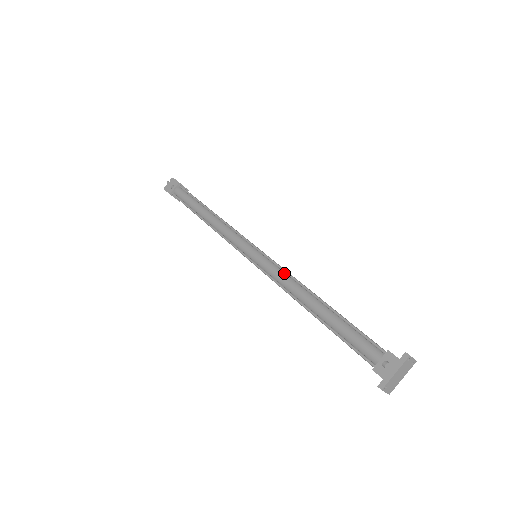
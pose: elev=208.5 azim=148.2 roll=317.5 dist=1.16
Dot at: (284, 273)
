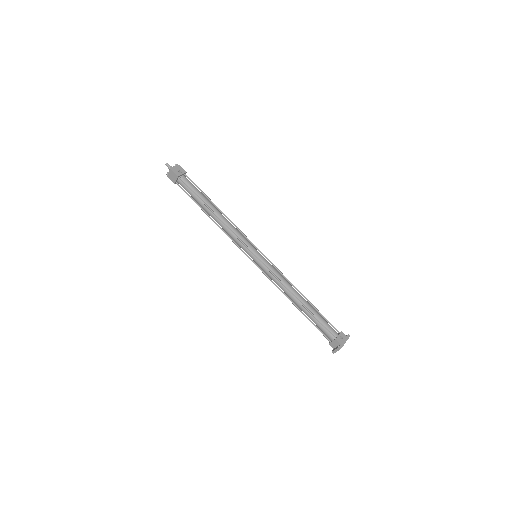
Dot at: (281, 274)
